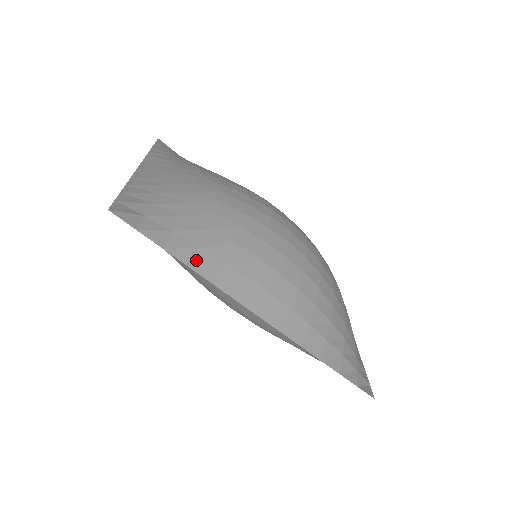
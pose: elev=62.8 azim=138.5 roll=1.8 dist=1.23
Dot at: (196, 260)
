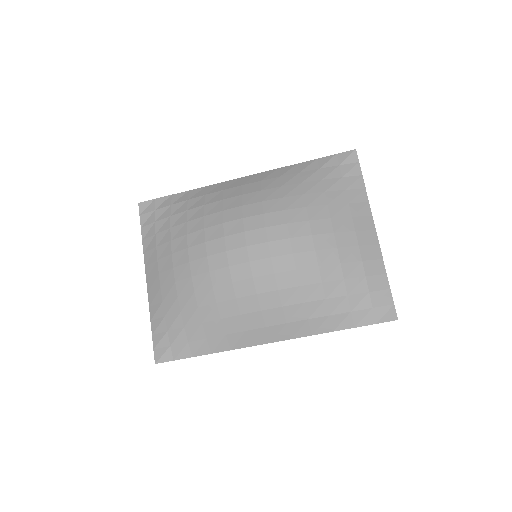
Dot at: (211, 347)
